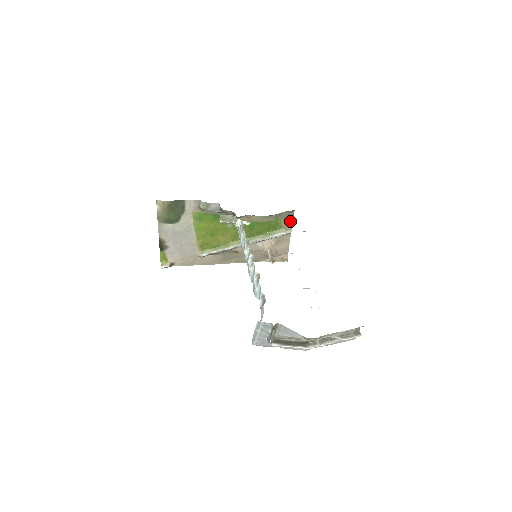
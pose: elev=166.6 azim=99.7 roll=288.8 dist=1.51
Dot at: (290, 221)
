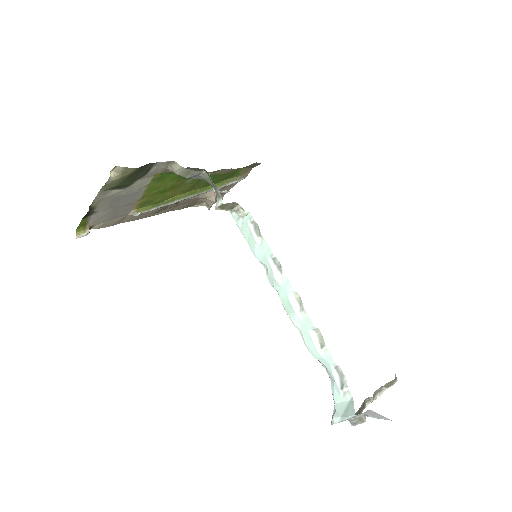
Dot at: (250, 168)
